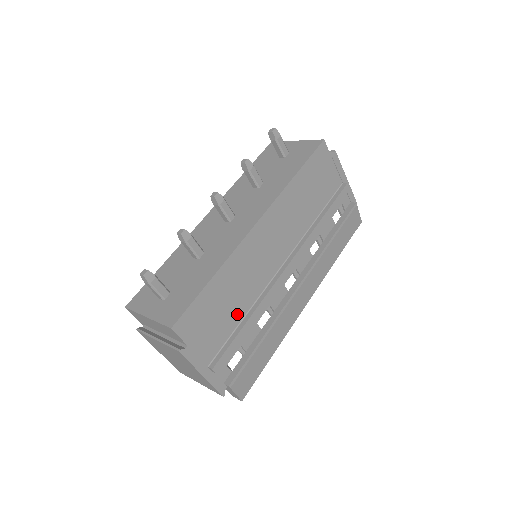
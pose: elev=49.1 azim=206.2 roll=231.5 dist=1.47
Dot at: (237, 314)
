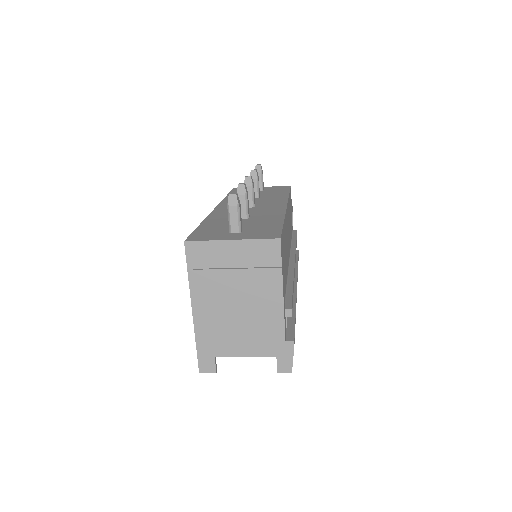
Dot at: (286, 274)
